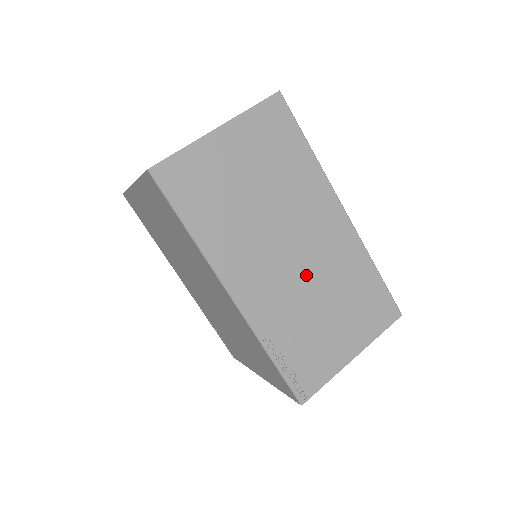
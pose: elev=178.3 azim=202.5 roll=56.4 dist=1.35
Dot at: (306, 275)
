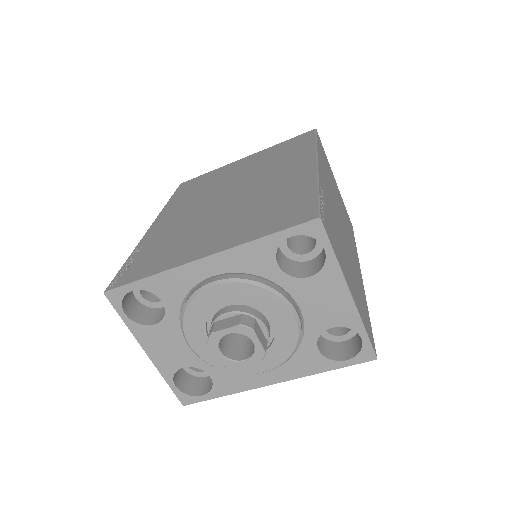
Dot at: (343, 236)
